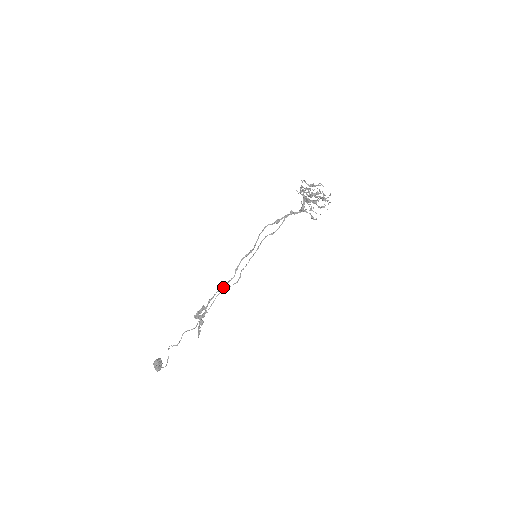
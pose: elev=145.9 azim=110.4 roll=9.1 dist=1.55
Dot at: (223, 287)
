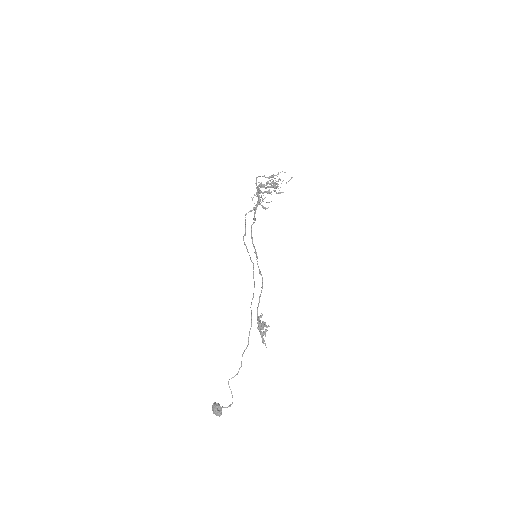
Dot at: (261, 292)
